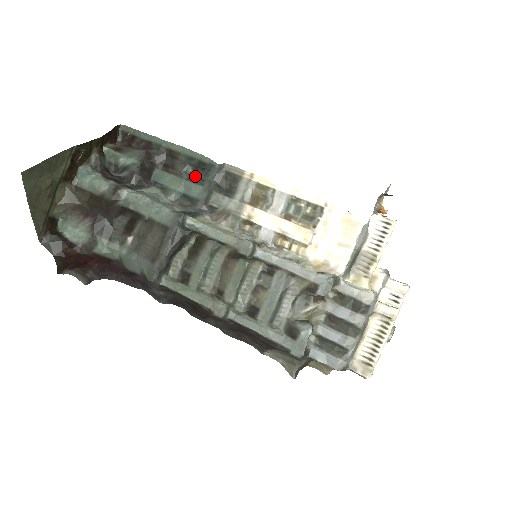
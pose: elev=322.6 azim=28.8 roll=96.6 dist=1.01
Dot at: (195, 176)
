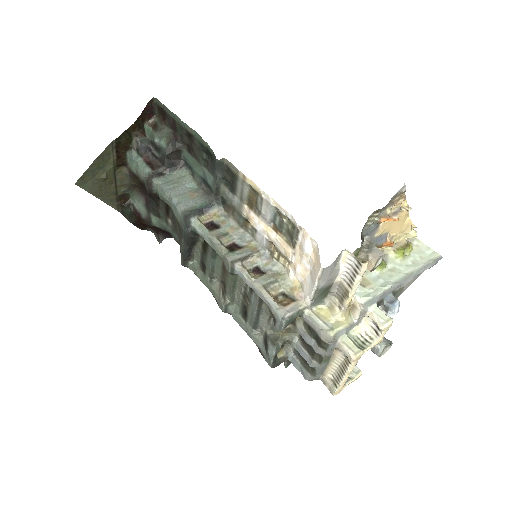
Dot at: (208, 164)
